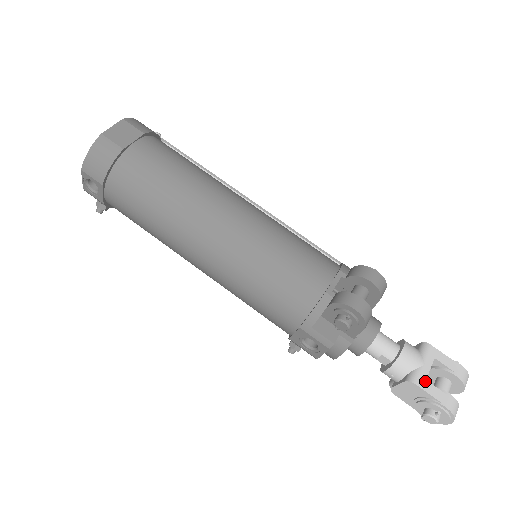
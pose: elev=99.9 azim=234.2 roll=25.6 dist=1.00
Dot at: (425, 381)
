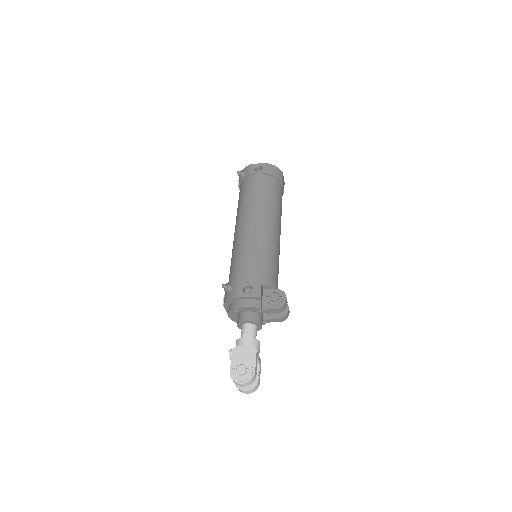
Dot at: (257, 357)
